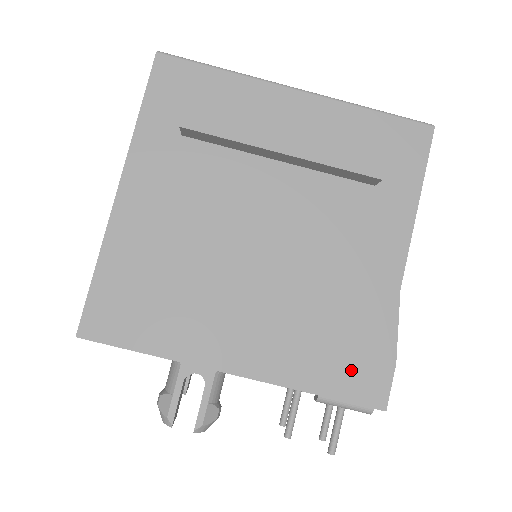
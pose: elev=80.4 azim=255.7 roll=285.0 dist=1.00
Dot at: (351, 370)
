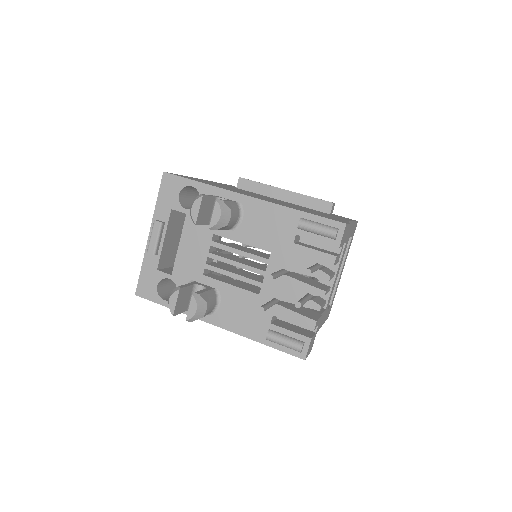
Dot at: occluded
